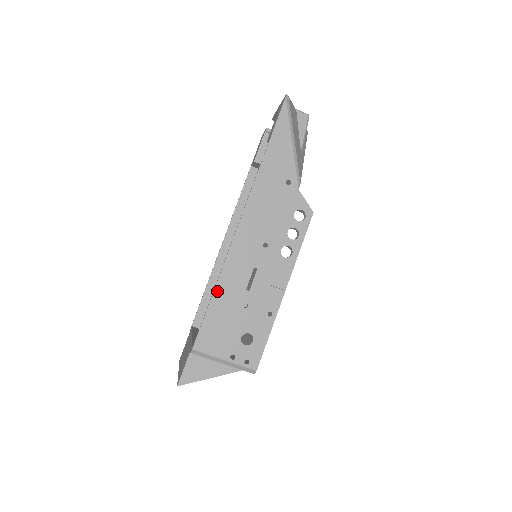
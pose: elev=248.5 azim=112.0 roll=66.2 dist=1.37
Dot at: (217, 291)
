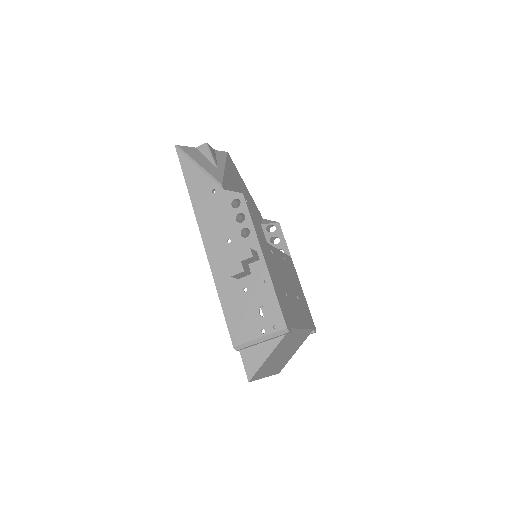
Dot at: (221, 296)
